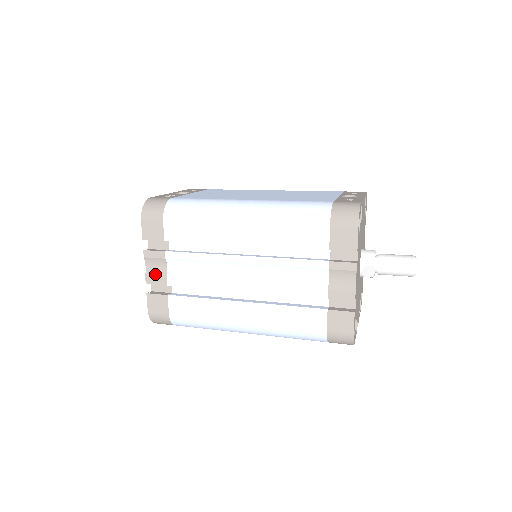
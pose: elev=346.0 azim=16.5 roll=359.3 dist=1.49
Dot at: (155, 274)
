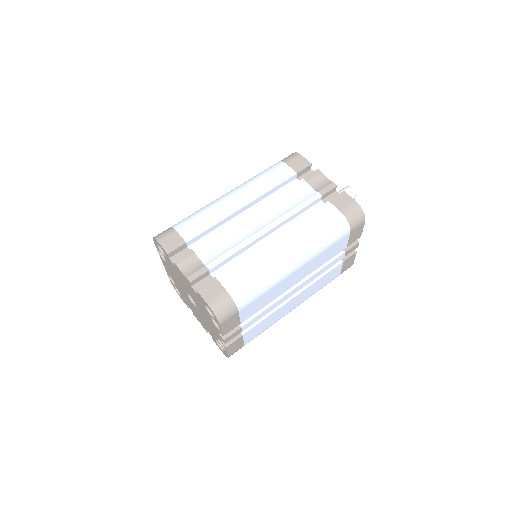
Dot at: (194, 271)
